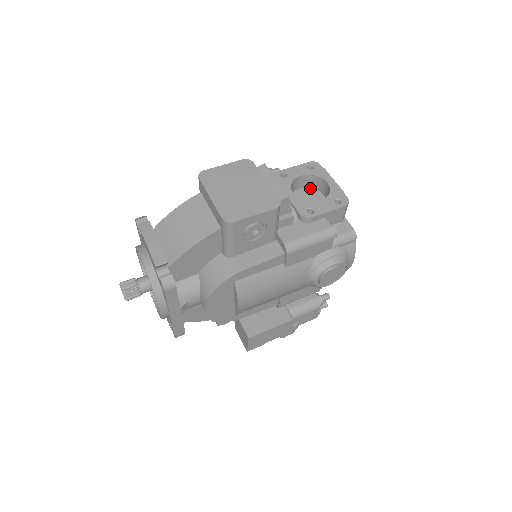
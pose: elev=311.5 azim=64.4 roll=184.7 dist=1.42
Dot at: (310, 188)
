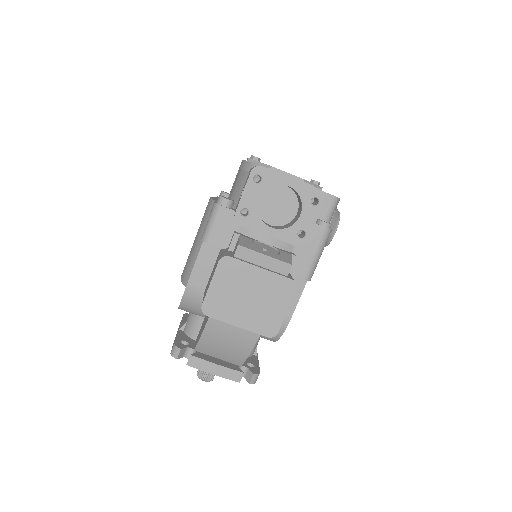
Dot at: occluded
